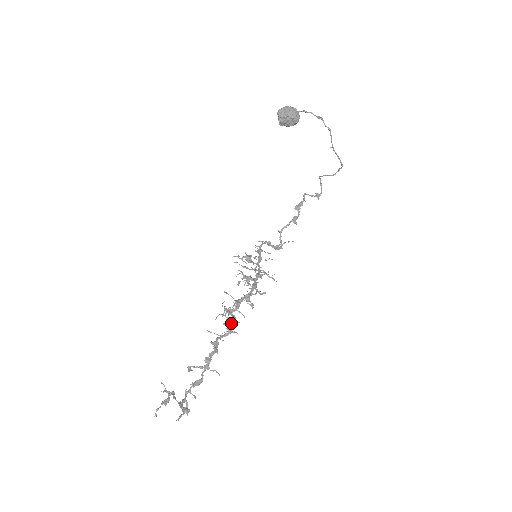
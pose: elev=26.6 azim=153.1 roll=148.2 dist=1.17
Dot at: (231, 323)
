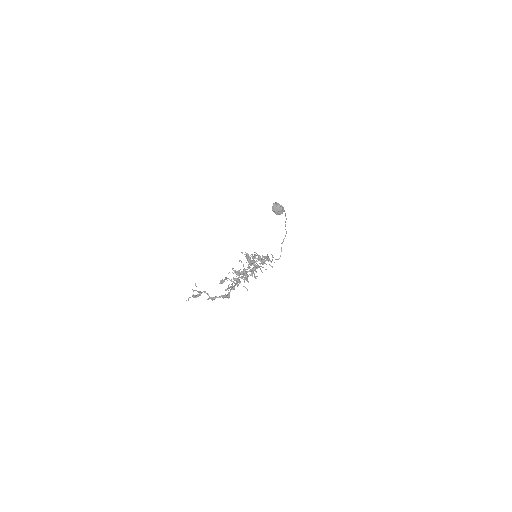
Dot at: (247, 274)
